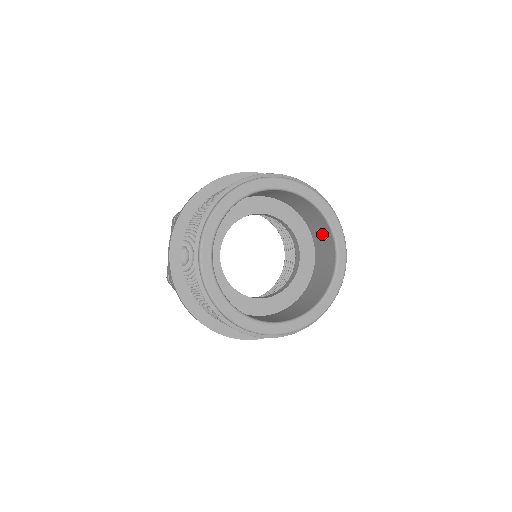
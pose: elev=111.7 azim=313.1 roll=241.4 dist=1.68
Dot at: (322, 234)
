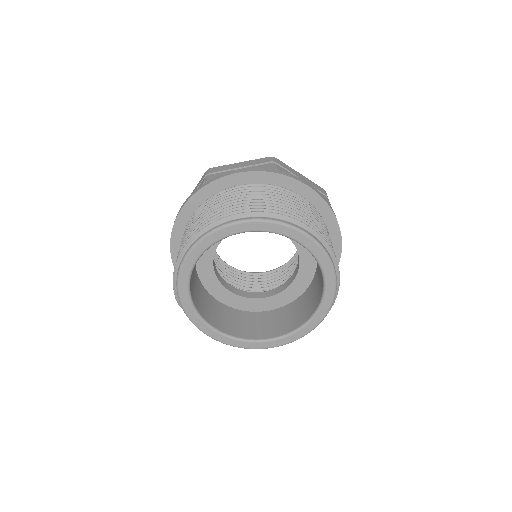
Dot at: (319, 284)
